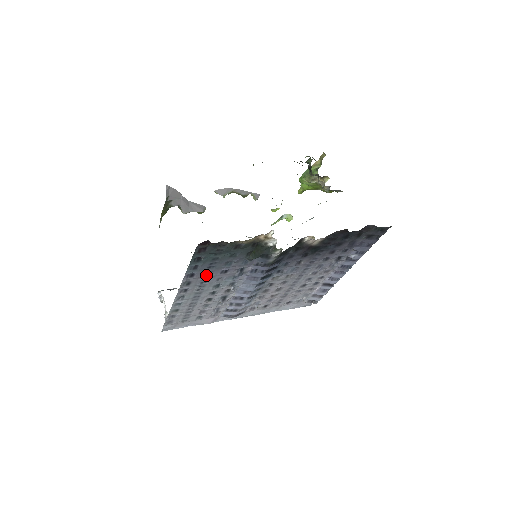
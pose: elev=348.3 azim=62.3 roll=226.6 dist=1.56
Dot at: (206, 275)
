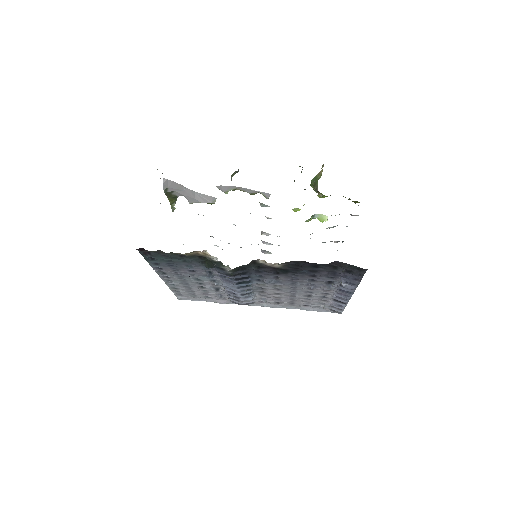
Dot at: (175, 270)
